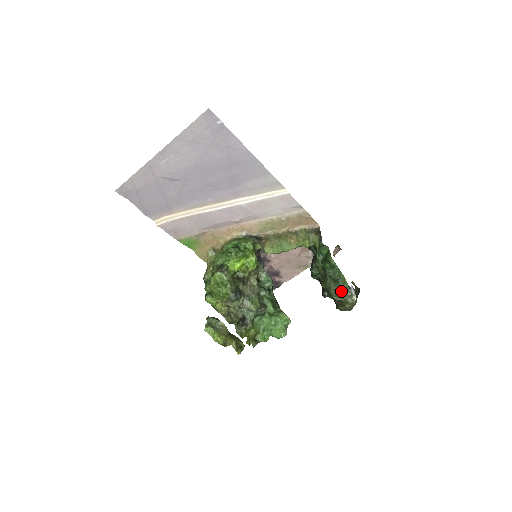
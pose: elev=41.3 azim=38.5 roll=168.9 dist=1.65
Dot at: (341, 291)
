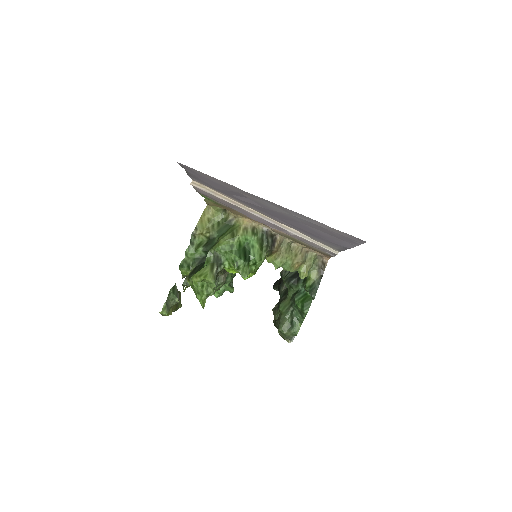
Dot at: (288, 335)
